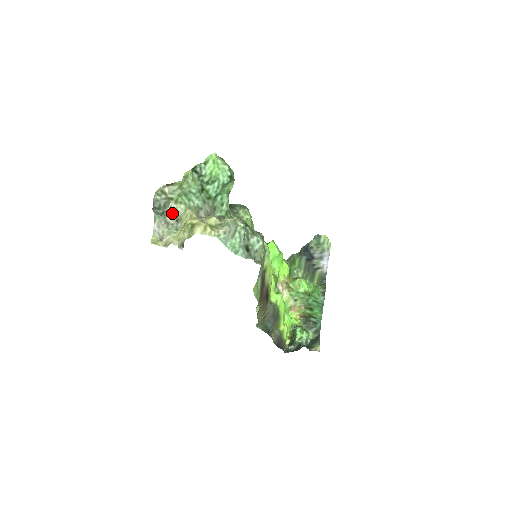
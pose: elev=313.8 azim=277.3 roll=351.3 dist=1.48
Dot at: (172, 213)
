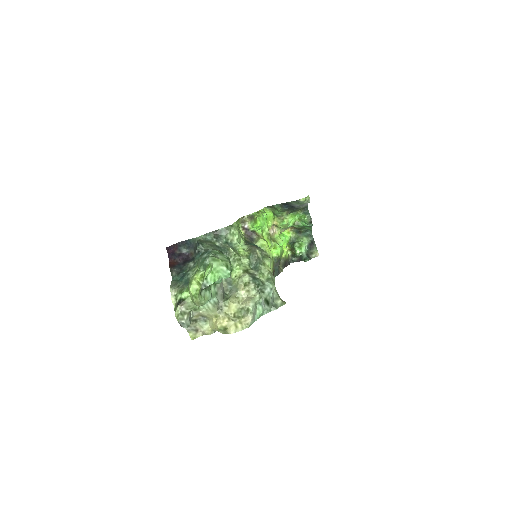
Dot at: (195, 315)
